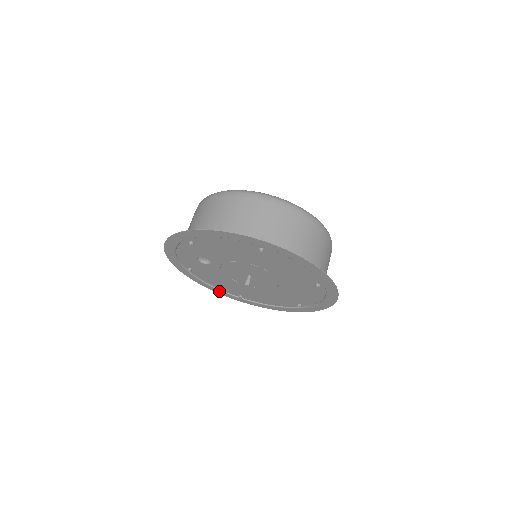
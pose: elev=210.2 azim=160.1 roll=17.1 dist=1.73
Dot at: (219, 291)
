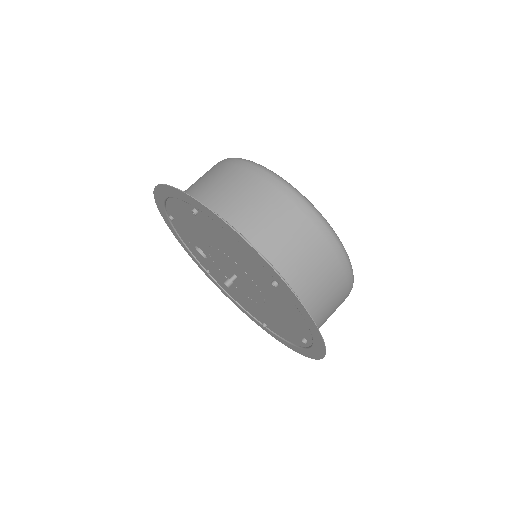
Dot at: (249, 315)
